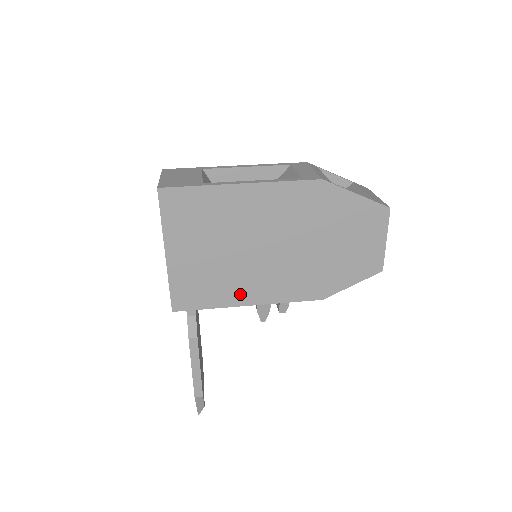
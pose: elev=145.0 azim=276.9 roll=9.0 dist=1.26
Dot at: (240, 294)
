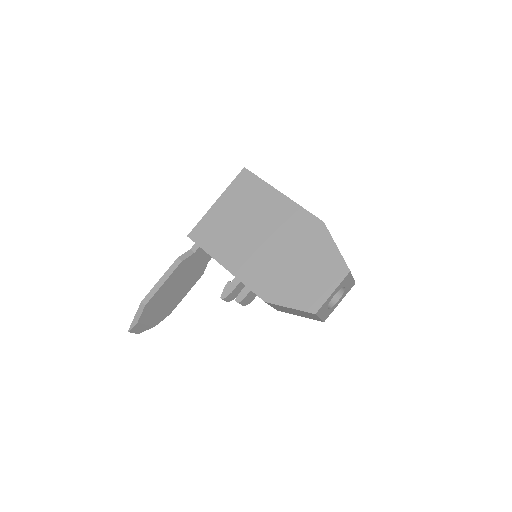
Dot at: (226, 255)
